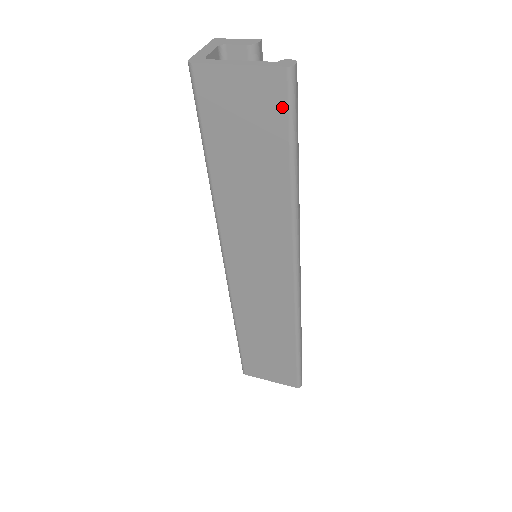
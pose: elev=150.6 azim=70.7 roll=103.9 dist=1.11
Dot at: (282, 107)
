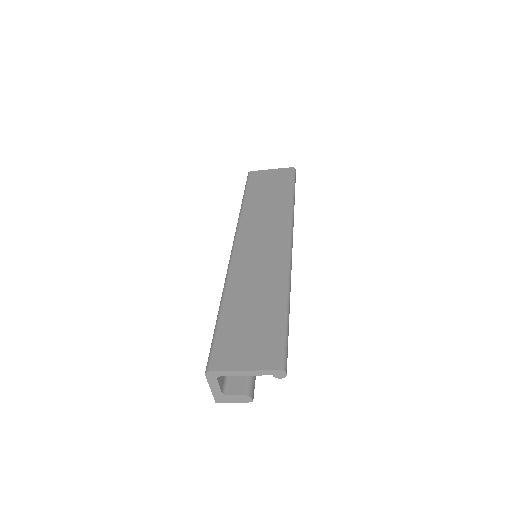
Dot at: (289, 176)
